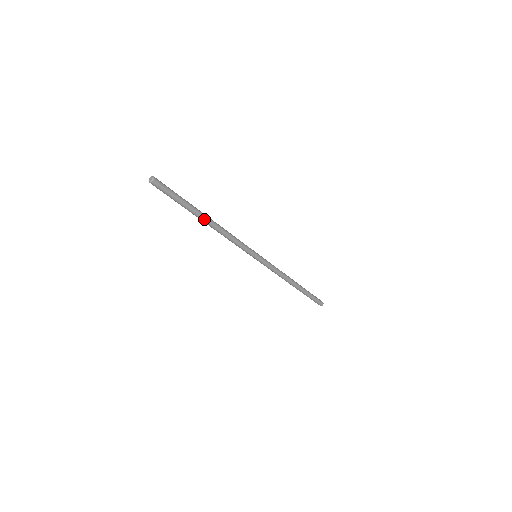
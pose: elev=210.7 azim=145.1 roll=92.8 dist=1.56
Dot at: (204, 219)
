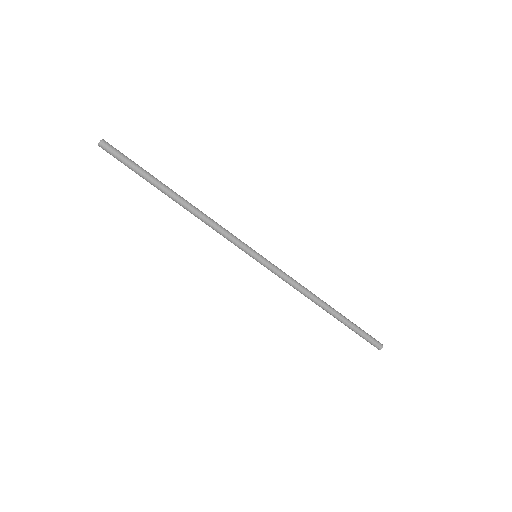
Dot at: (171, 196)
